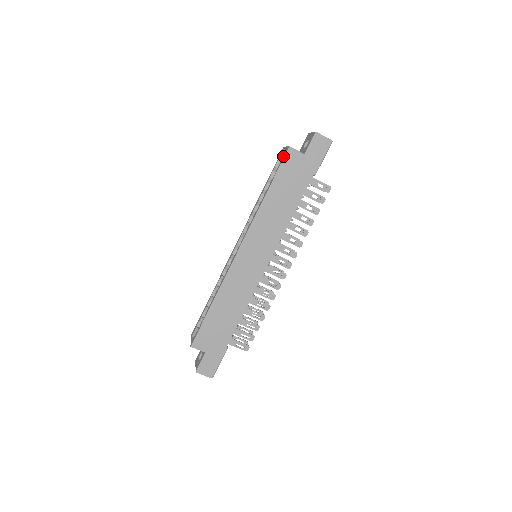
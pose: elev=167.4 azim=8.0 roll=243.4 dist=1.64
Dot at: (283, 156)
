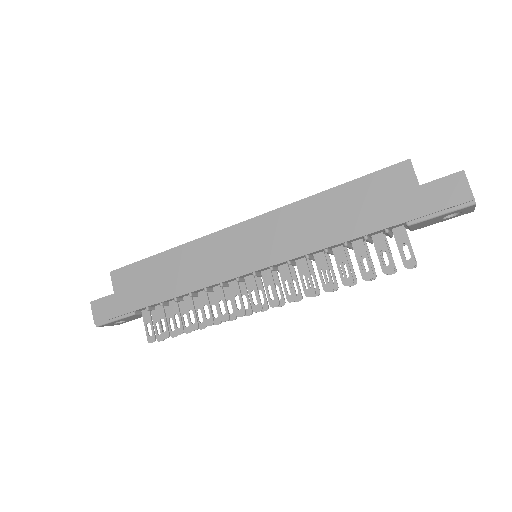
Dot at: (392, 166)
